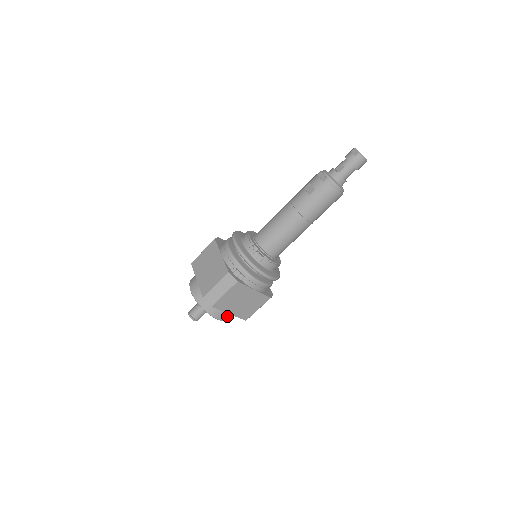
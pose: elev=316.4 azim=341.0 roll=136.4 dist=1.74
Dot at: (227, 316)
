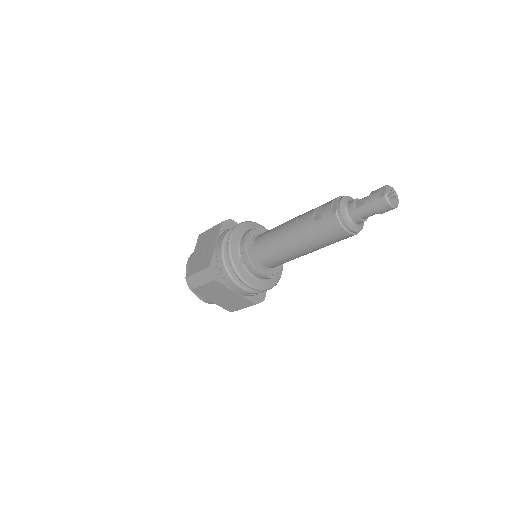
Dot at: occluded
